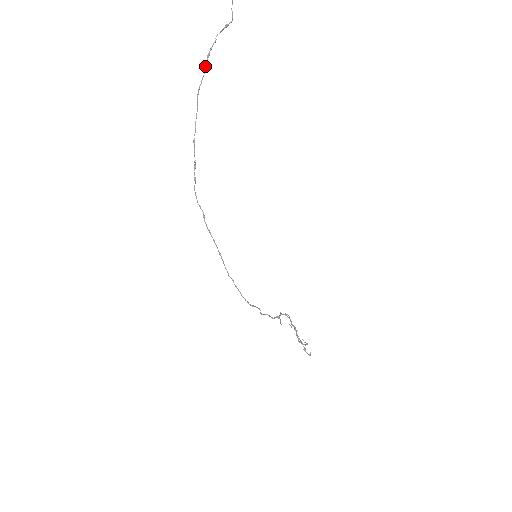
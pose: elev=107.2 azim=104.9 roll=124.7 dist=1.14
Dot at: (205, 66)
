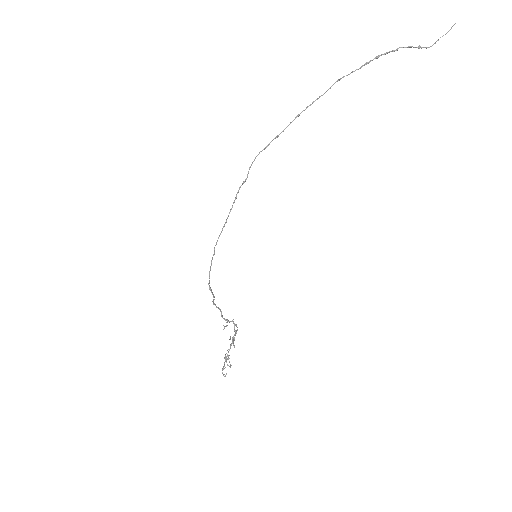
Dot at: (366, 63)
